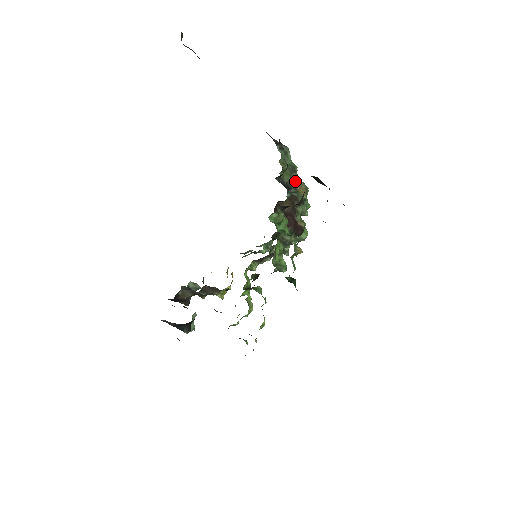
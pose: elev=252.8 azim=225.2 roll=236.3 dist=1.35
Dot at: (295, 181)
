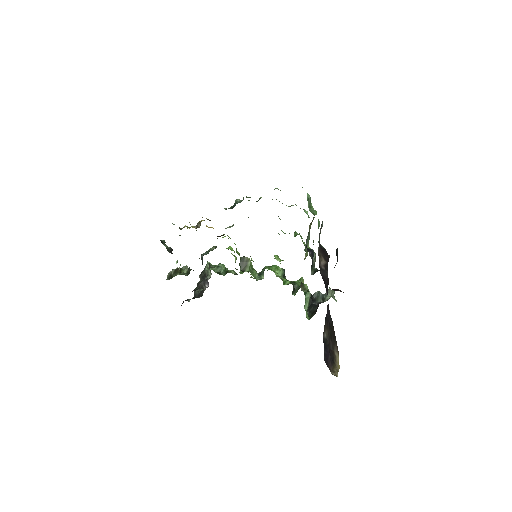
Dot at: occluded
